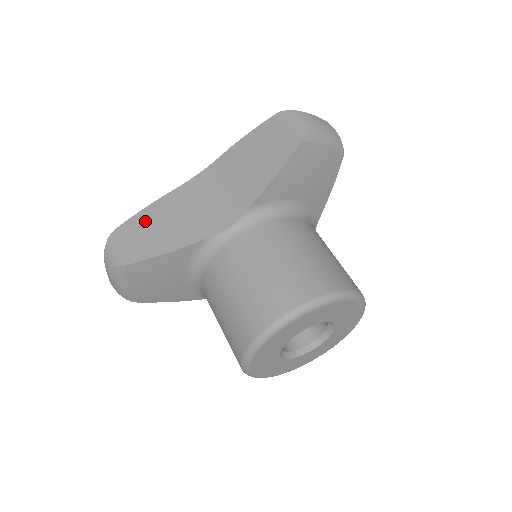
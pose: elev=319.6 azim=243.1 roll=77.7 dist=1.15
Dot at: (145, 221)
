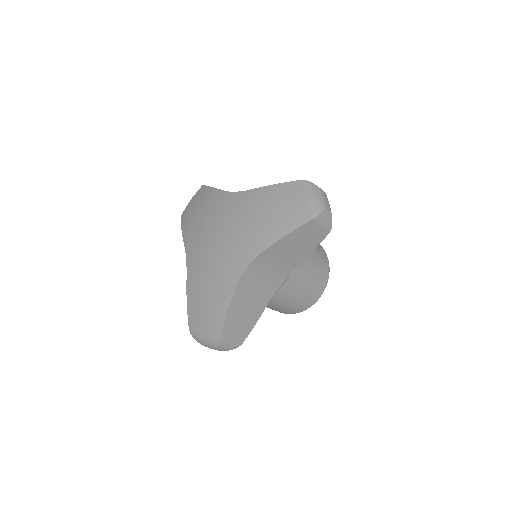
Dot at: (234, 318)
